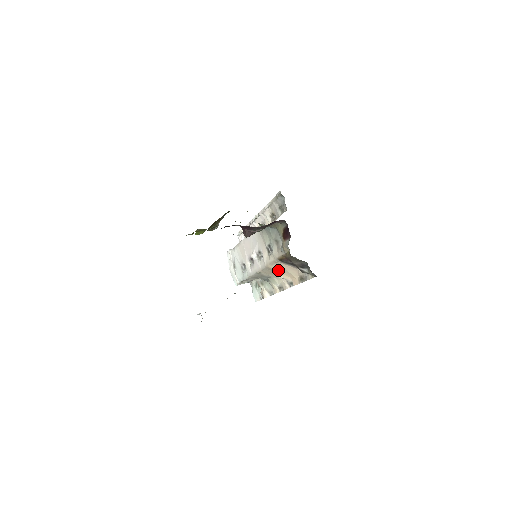
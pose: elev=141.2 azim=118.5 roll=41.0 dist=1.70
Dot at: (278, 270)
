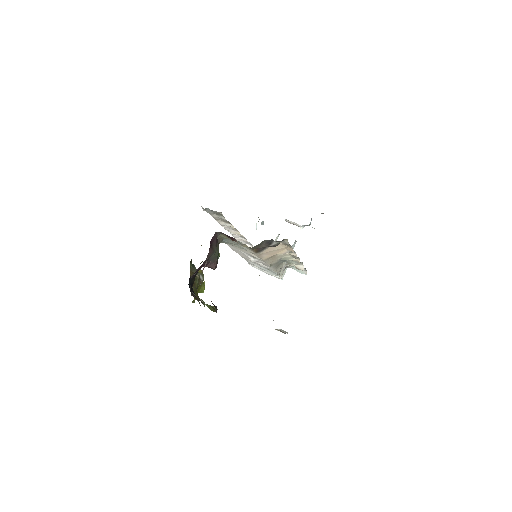
Dot at: (272, 255)
